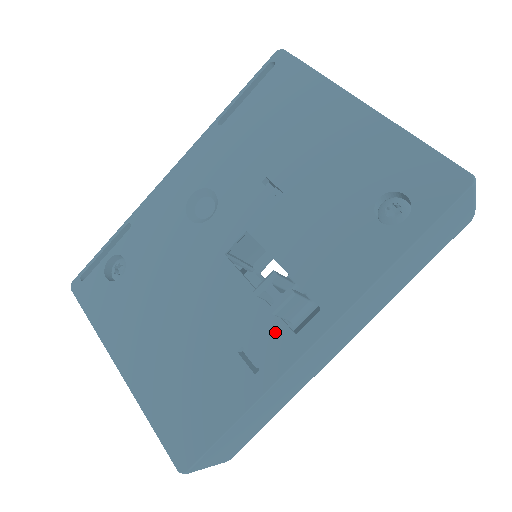
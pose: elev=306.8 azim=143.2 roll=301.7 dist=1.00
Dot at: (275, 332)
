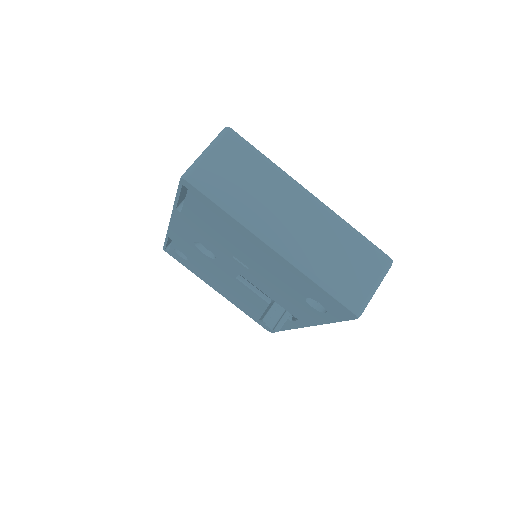
Dot at: occluded
